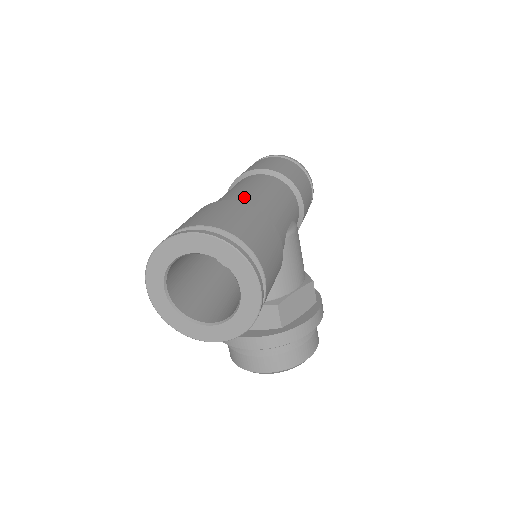
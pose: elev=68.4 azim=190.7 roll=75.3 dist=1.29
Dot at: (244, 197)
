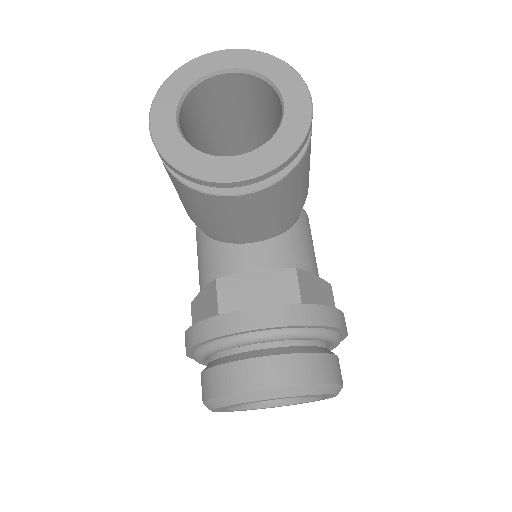
Dot at: occluded
